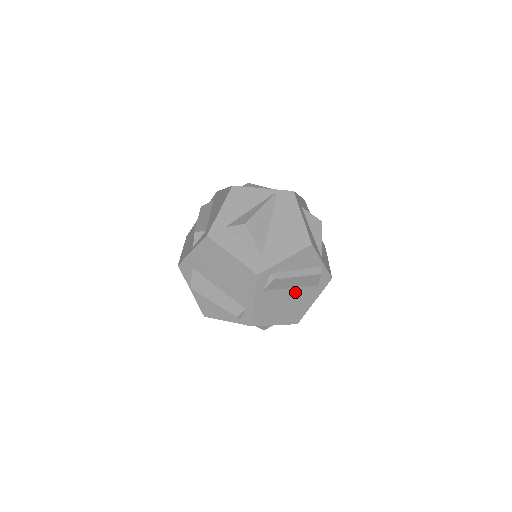
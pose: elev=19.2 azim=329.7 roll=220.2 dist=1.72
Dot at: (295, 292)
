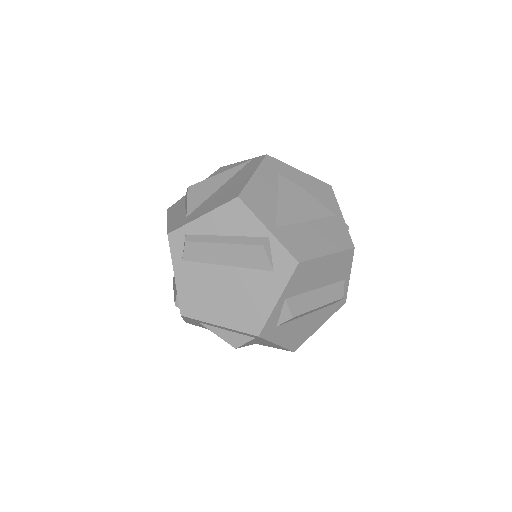
Dot at: (235, 274)
